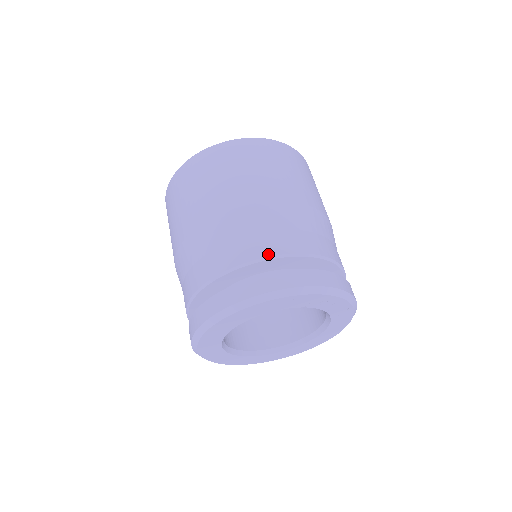
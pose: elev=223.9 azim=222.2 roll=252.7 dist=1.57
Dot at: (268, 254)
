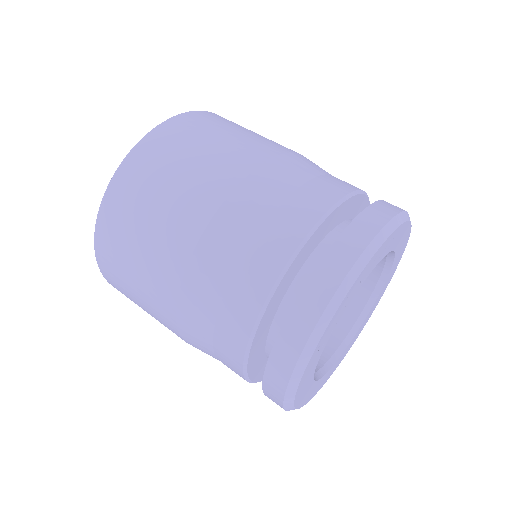
Dot at: (246, 335)
